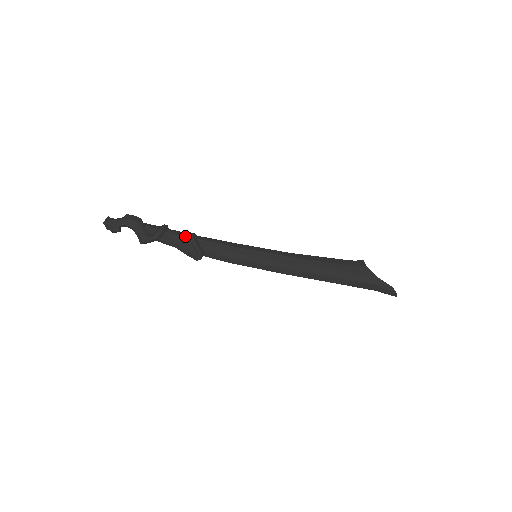
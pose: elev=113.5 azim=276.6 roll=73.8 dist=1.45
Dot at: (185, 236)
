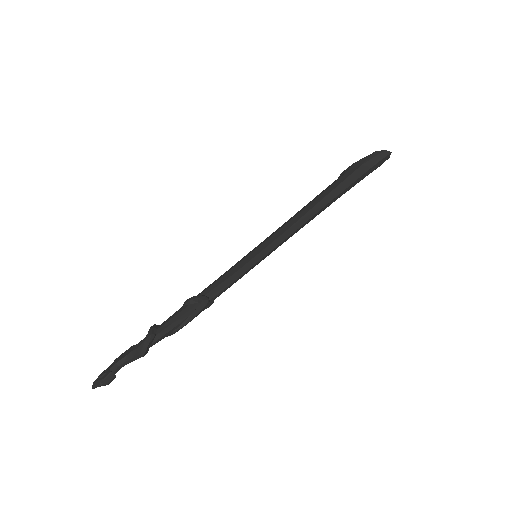
Dot at: (179, 309)
